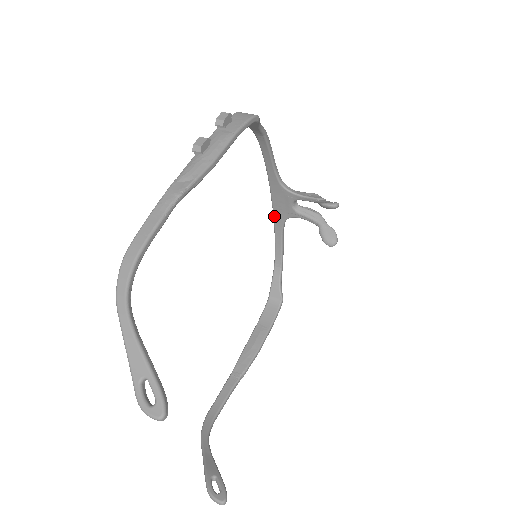
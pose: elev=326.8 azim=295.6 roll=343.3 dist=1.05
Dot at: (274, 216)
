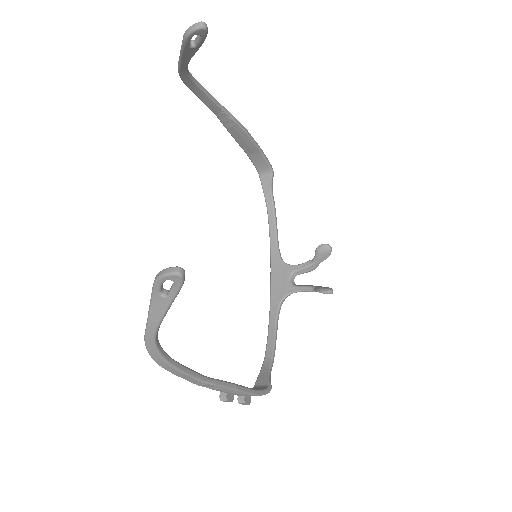
Dot at: (271, 299)
